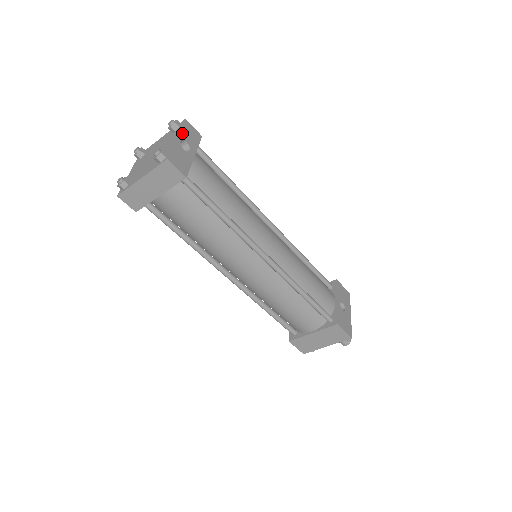
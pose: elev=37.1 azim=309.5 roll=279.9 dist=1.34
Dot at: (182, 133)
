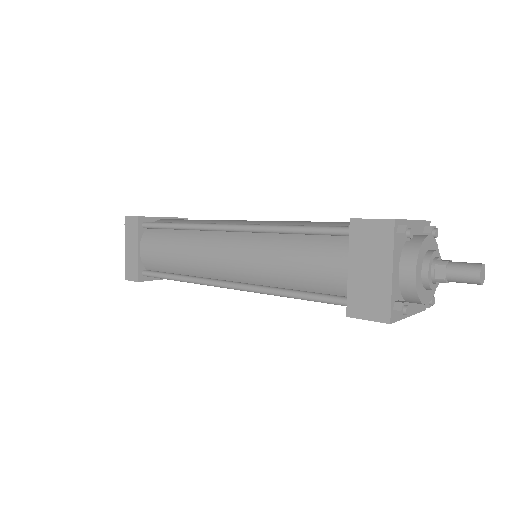
Dot at: occluded
